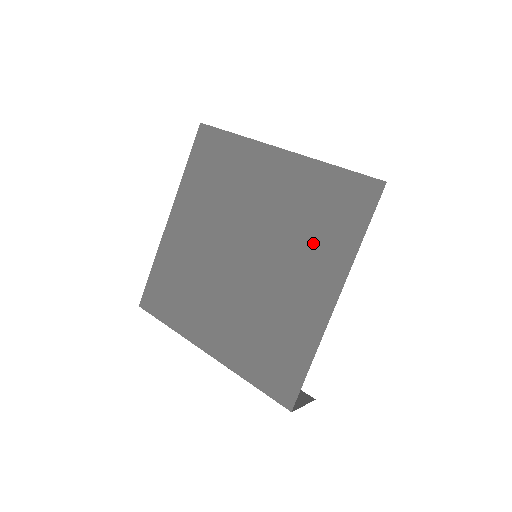
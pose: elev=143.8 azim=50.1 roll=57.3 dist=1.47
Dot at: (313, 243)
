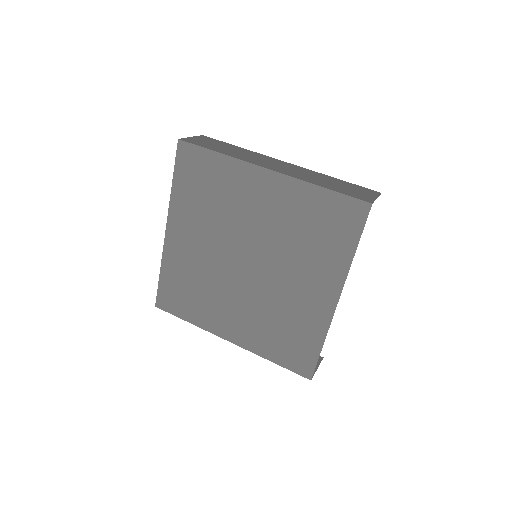
Dot at: (311, 254)
